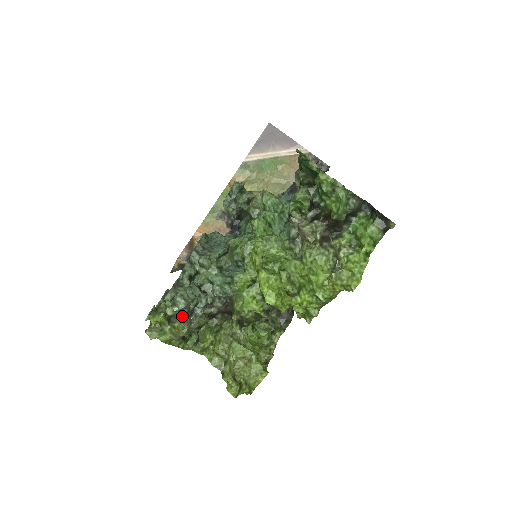
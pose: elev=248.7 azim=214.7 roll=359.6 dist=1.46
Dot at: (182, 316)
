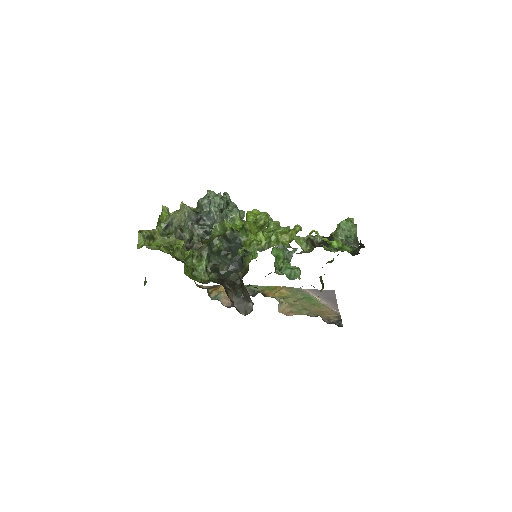
Dot at: occluded
